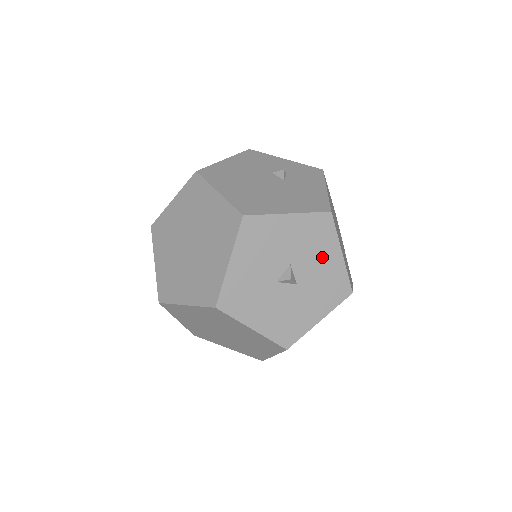
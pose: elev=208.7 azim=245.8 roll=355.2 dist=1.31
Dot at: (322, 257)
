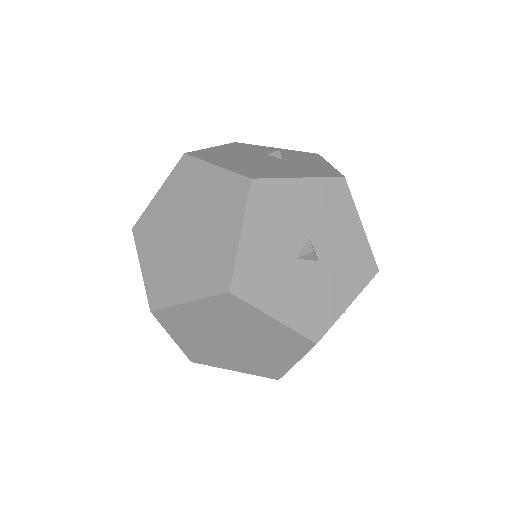
Dot at: (341, 229)
